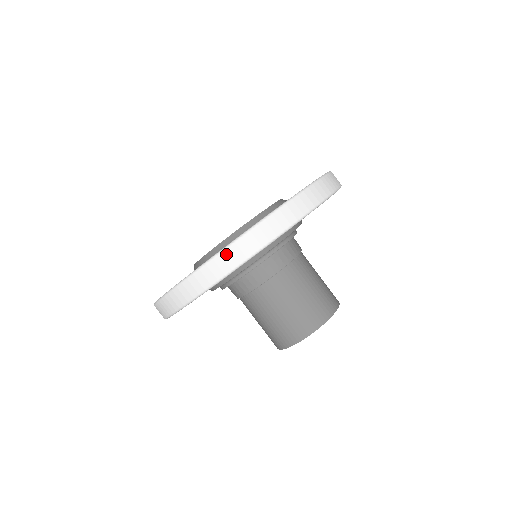
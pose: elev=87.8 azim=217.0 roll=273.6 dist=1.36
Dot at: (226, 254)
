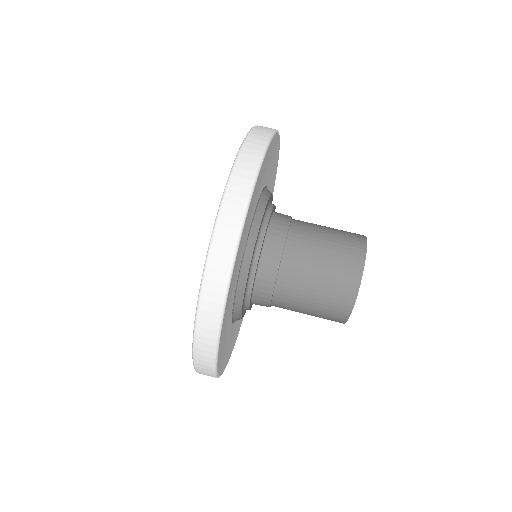
Dot at: (257, 128)
